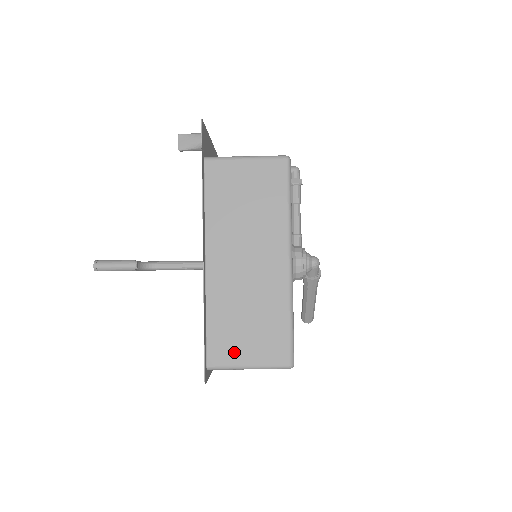
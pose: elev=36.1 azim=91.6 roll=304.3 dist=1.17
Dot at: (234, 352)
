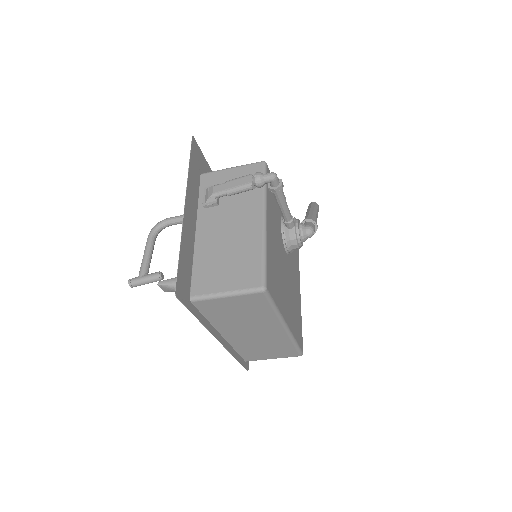
Dot at: (261, 357)
